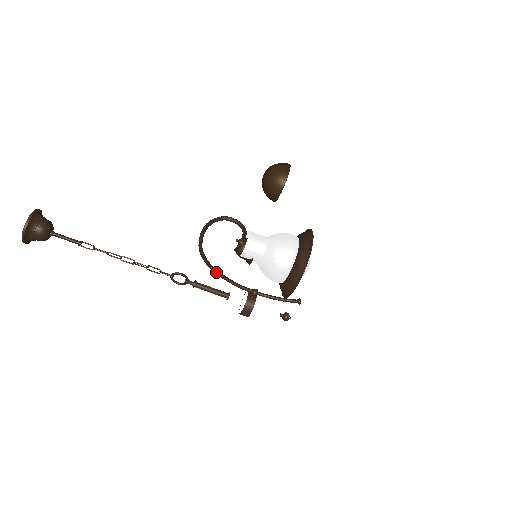
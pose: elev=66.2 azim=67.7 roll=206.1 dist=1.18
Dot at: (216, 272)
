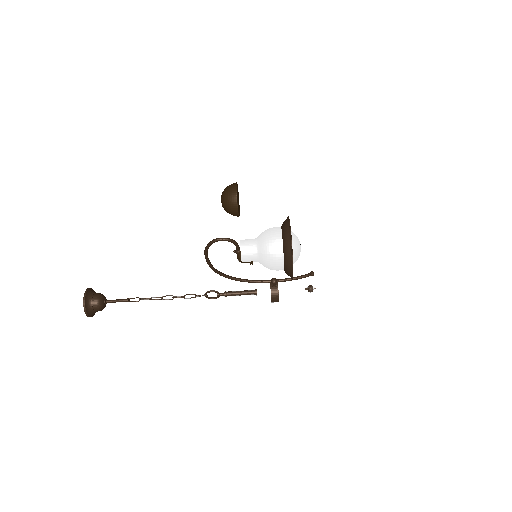
Dot at: (235, 279)
